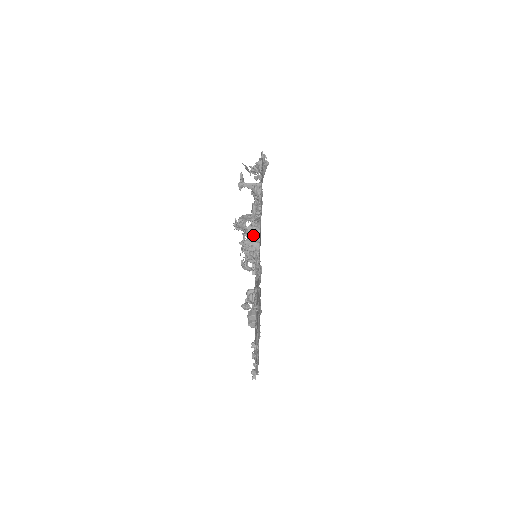
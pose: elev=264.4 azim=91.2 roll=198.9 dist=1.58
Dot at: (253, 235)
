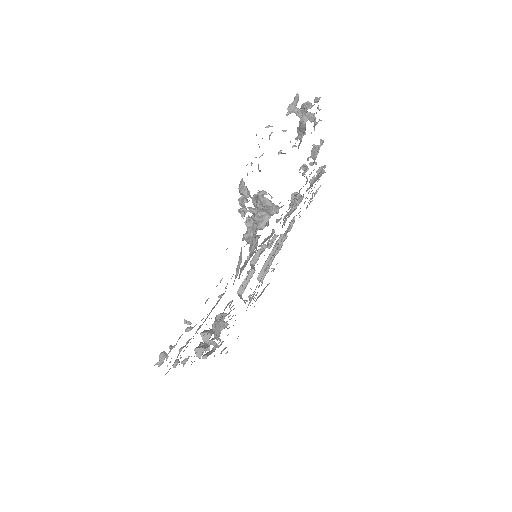
Dot at: (269, 209)
